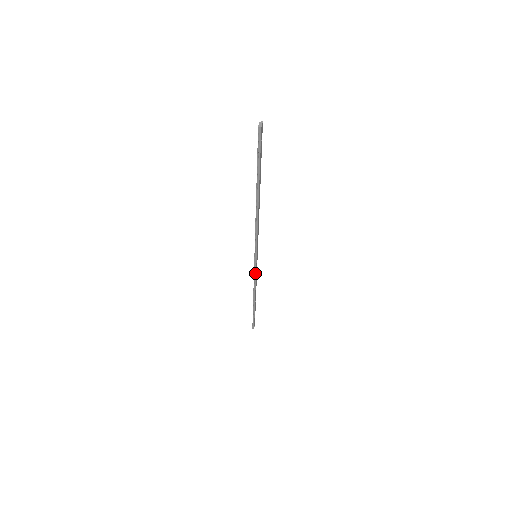
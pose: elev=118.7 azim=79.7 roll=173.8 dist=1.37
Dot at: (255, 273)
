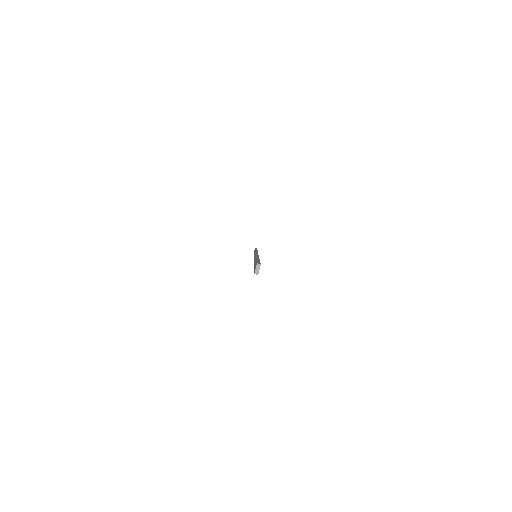
Dot at: occluded
